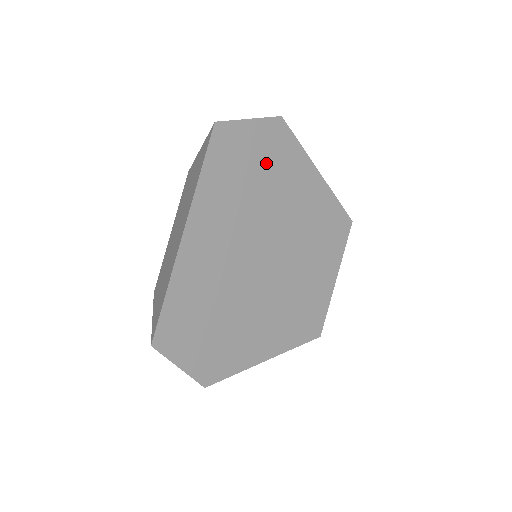
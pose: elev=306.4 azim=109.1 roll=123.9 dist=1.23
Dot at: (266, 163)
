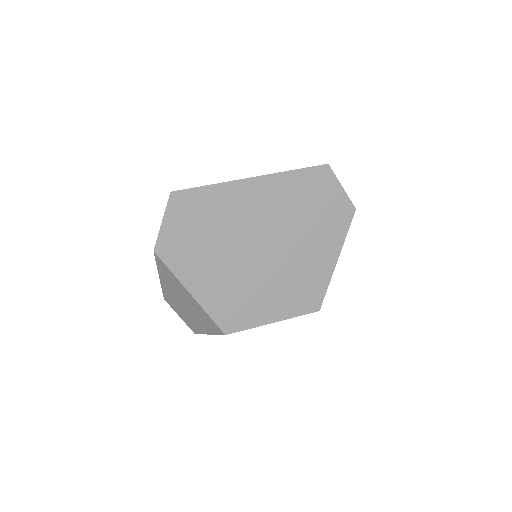
Dot at: (323, 214)
